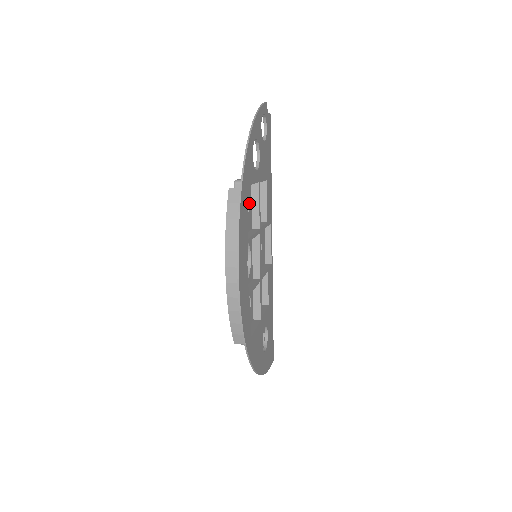
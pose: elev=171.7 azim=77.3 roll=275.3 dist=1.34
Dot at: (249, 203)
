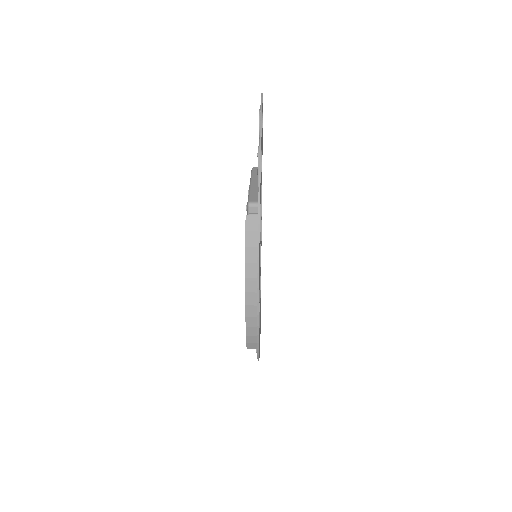
Dot at: occluded
